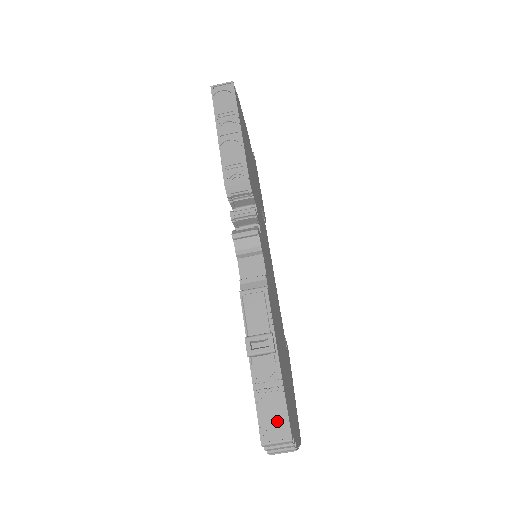
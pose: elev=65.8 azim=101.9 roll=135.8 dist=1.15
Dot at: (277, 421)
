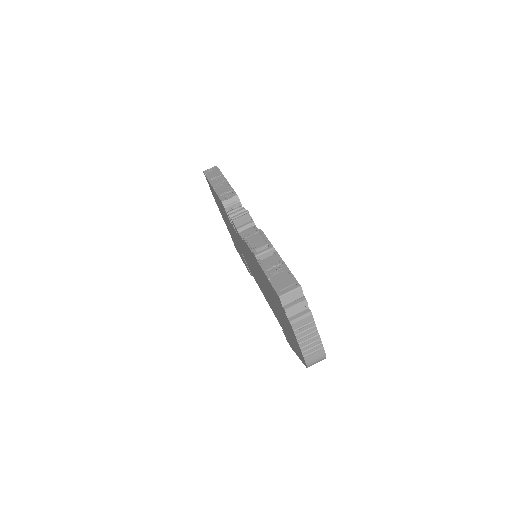
Dot at: (287, 282)
